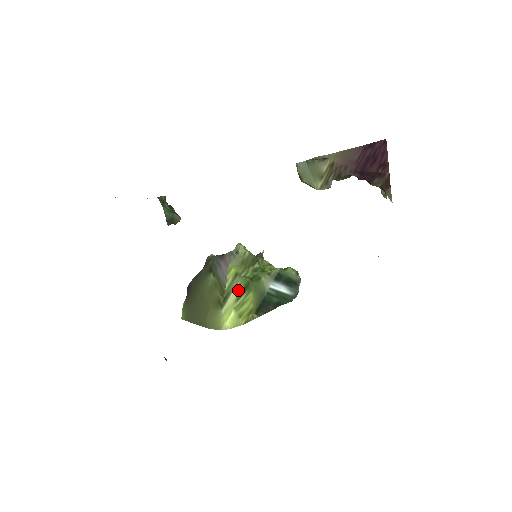
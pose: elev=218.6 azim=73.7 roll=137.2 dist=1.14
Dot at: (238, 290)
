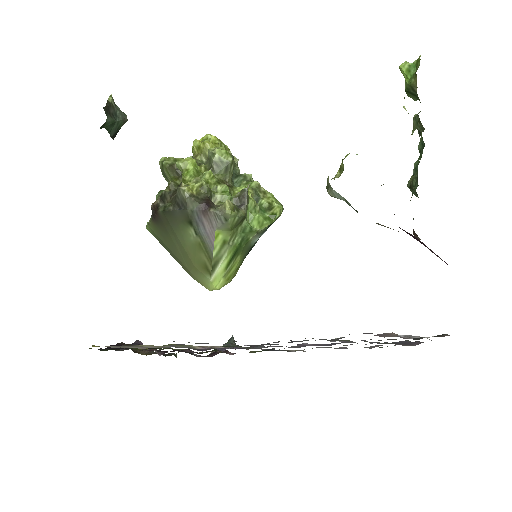
Dot at: (227, 259)
